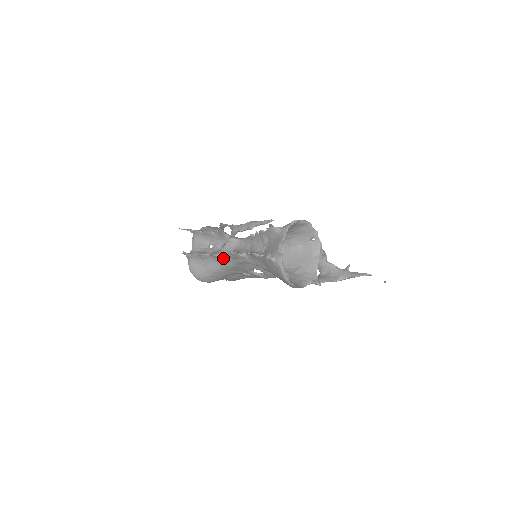
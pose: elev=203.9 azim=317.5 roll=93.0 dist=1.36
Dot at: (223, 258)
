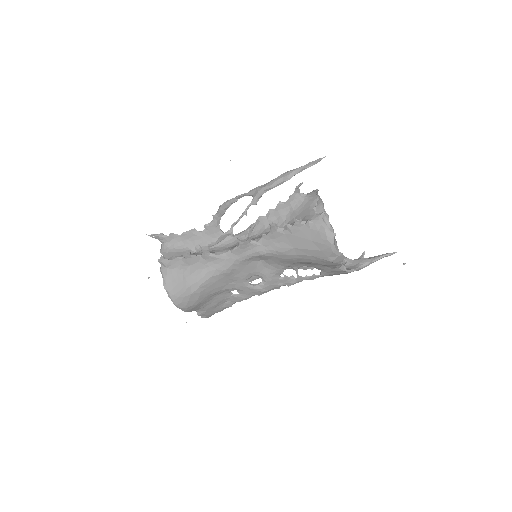
Dot at: (220, 257)
